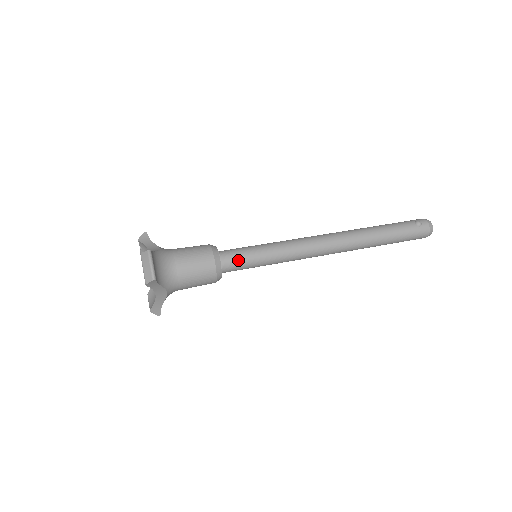
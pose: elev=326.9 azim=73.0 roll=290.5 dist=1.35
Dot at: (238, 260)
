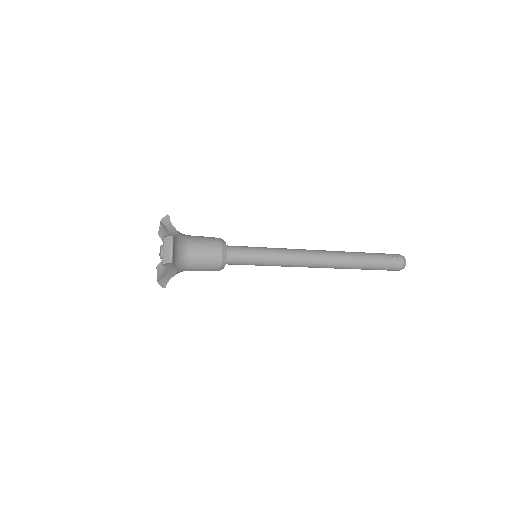
Dot at: (241, 257)
